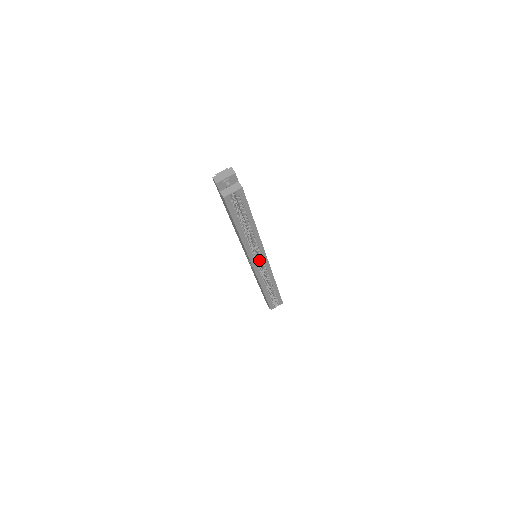
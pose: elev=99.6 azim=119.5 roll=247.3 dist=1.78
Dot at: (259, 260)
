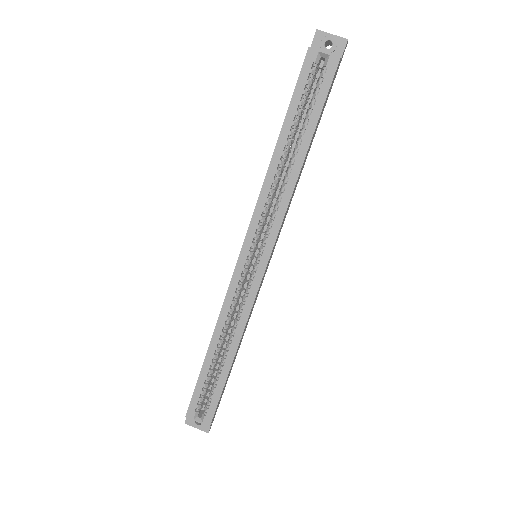
Dot at: (254, 265)
